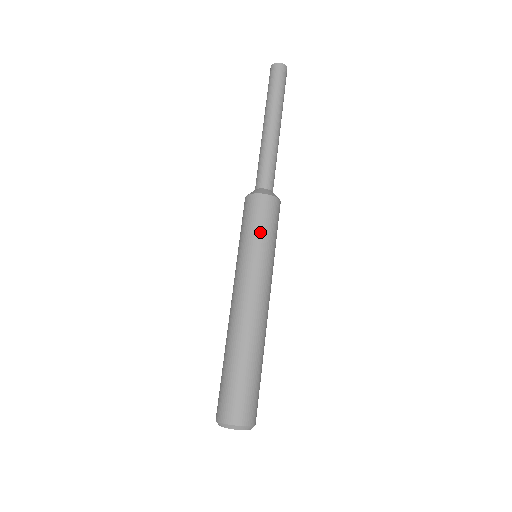
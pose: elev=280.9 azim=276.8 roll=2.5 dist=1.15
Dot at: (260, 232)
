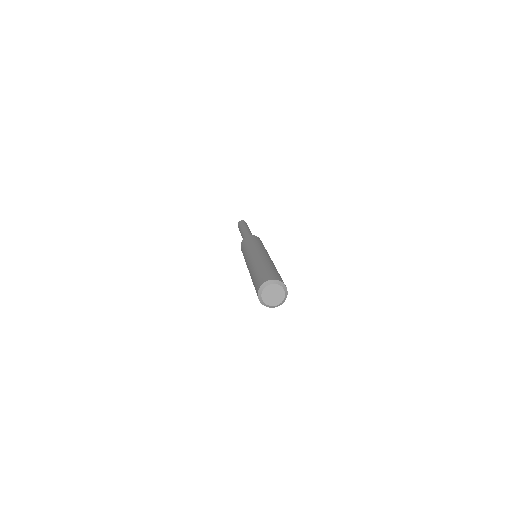
Dot at: (252, 241)
